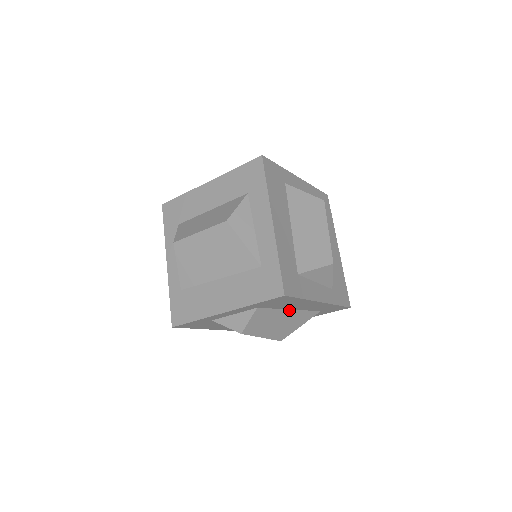
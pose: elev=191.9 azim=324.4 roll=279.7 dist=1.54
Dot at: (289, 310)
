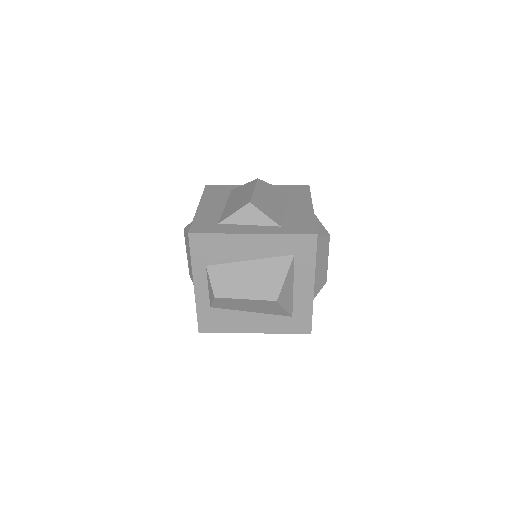
Dot at: (248, 262)
